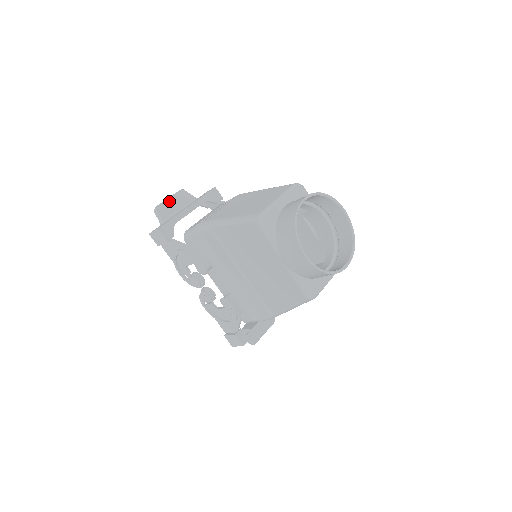
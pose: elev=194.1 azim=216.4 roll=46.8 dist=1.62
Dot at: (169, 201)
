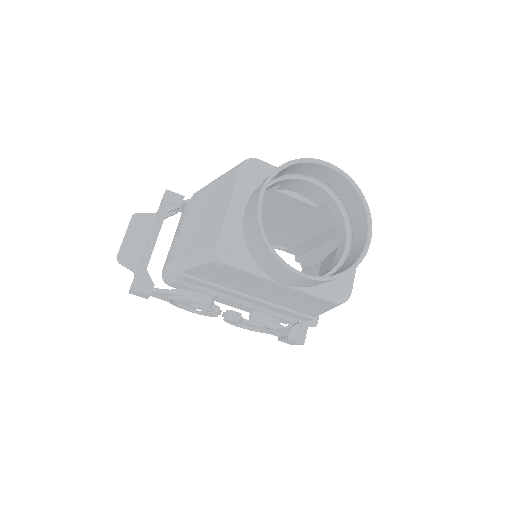
Dot at: (127, 240)
